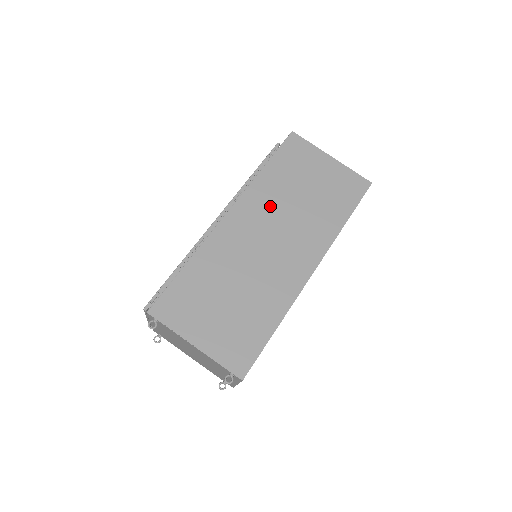
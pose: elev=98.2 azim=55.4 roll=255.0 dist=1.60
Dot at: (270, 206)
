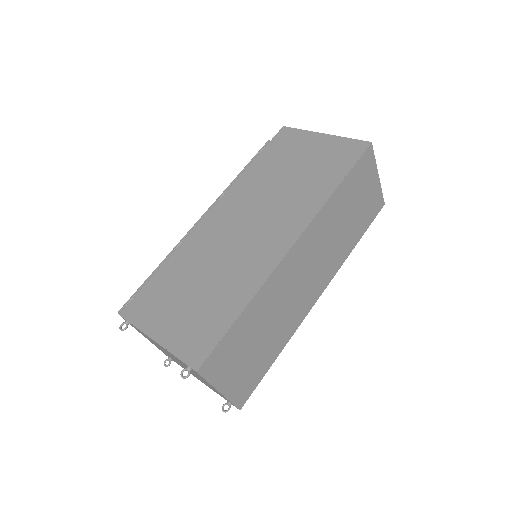
Dot at: (252, 195)
